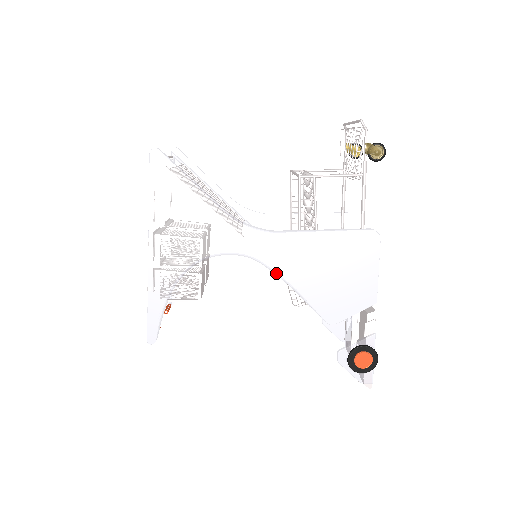
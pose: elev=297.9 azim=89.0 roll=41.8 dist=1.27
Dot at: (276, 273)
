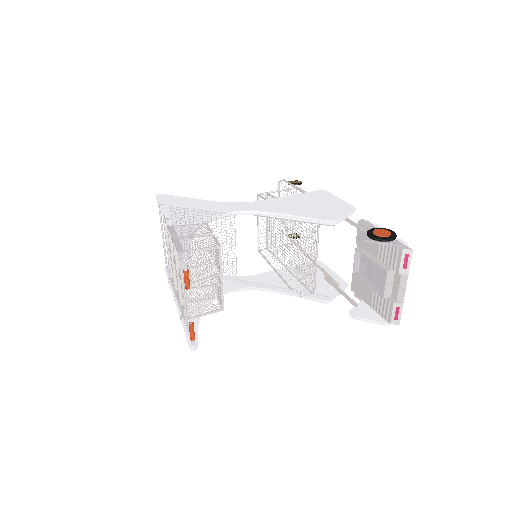
Dot at: (271, 212)
